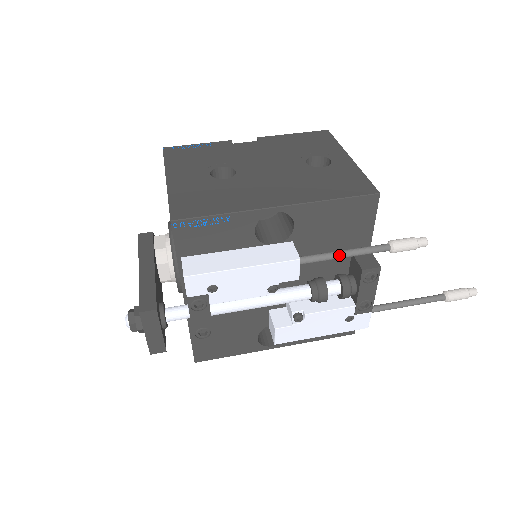
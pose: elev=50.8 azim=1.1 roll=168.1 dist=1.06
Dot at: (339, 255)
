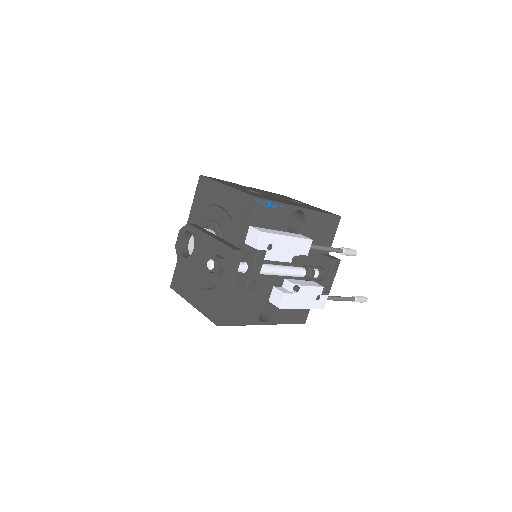
Dot at: (323, 247)
